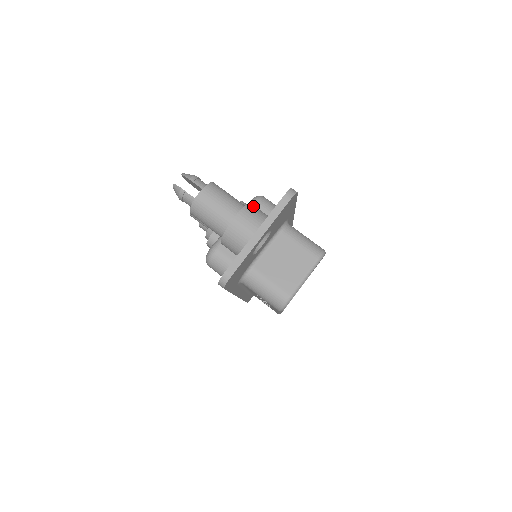
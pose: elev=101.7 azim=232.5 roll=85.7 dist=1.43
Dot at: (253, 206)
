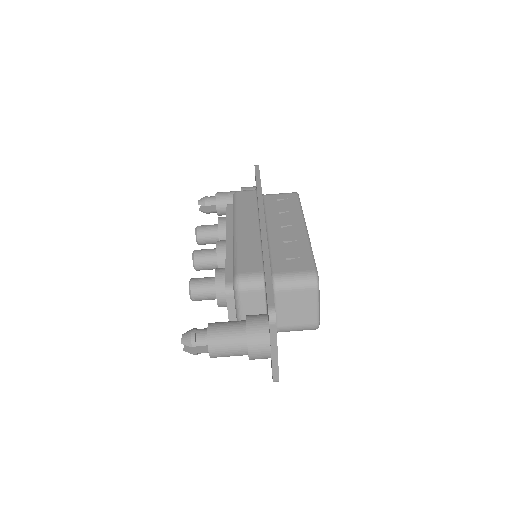
Dot at: (251, 331)
